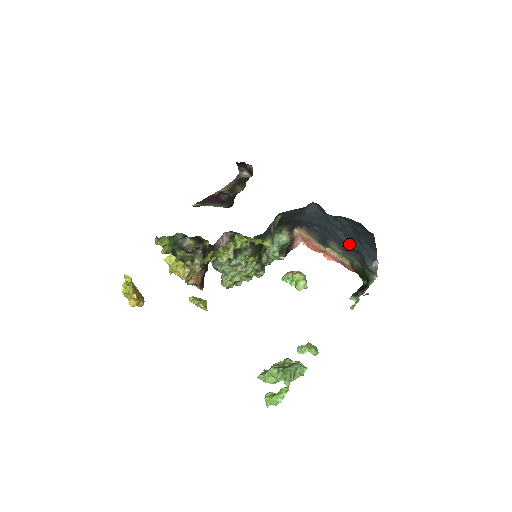
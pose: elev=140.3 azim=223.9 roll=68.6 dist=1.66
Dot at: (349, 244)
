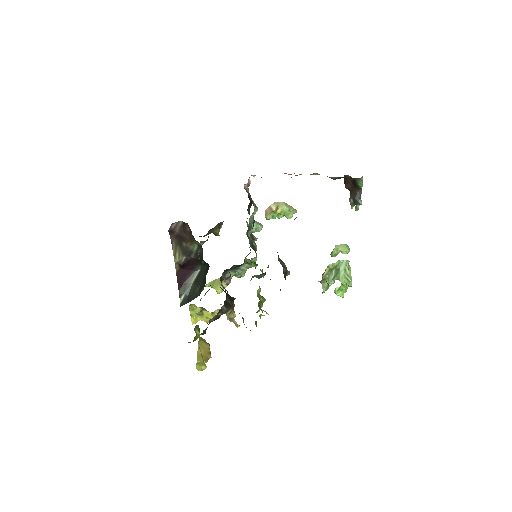
Dot at: occluded
